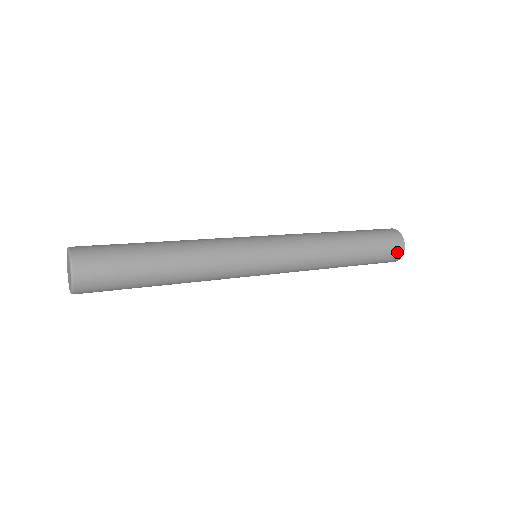
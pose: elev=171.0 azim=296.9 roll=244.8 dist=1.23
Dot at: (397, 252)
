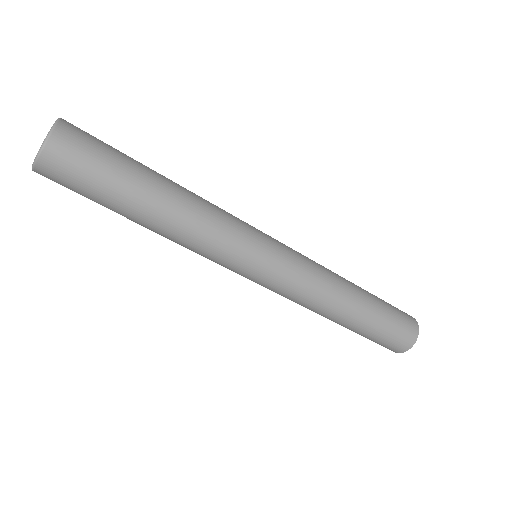
Dot at: (411, 330)
